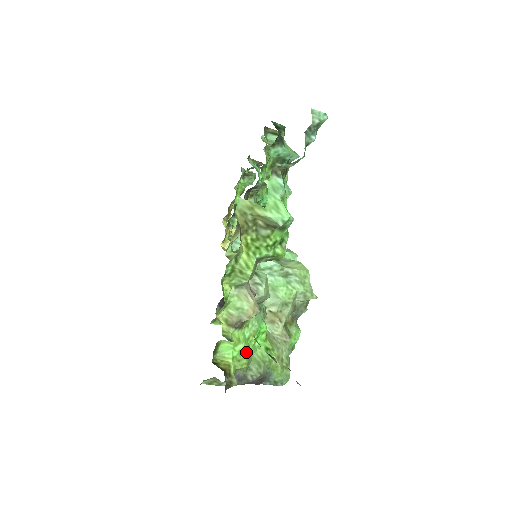
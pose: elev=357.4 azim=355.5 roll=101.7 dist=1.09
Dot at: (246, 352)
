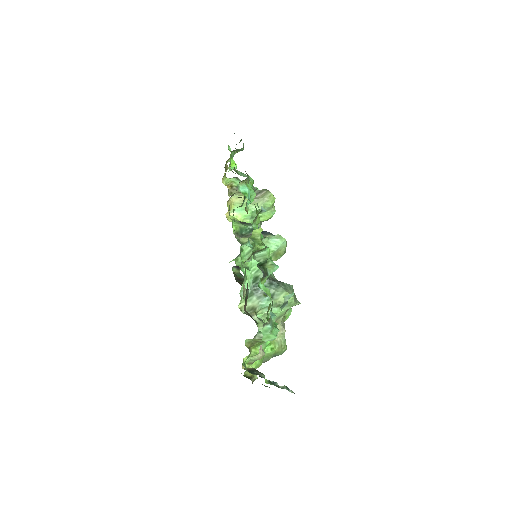
Dot at: (260, 361)
